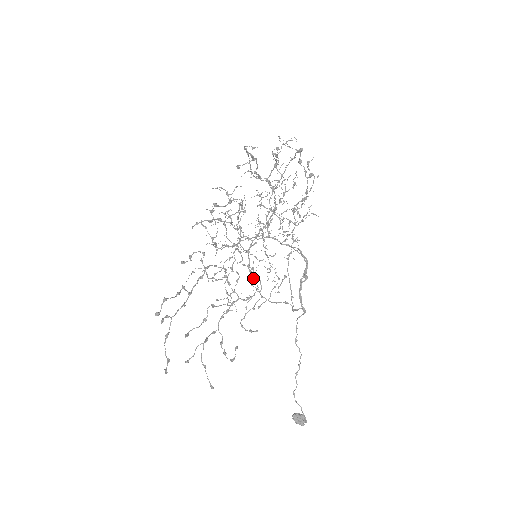
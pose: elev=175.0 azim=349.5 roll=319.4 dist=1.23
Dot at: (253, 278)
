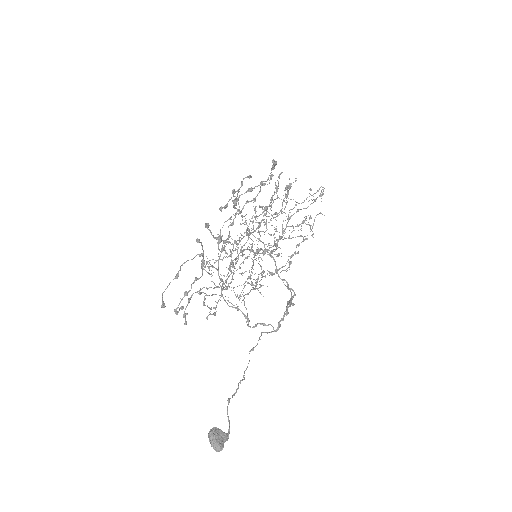
Dot at: occluded
